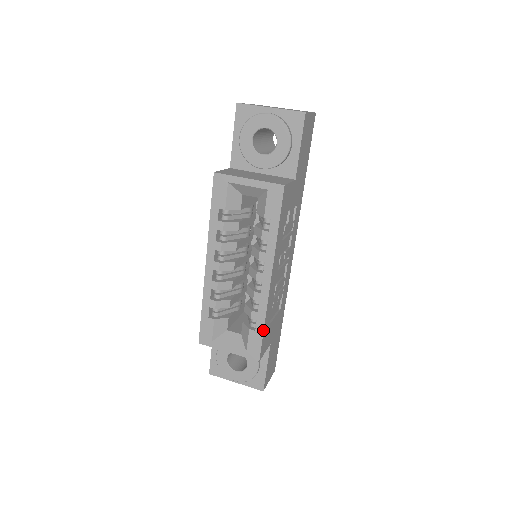
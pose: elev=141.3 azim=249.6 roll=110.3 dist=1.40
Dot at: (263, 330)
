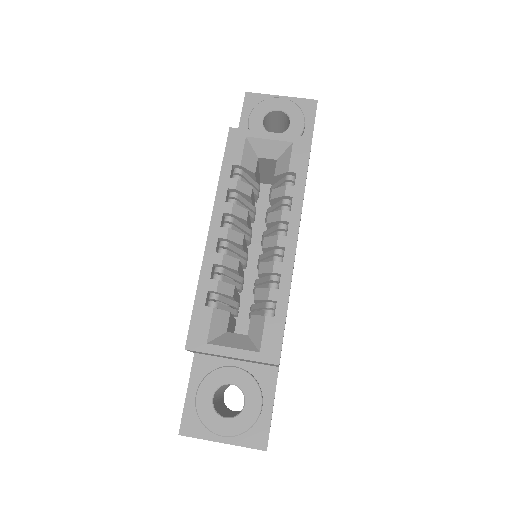
Dot at: (286, 314)
